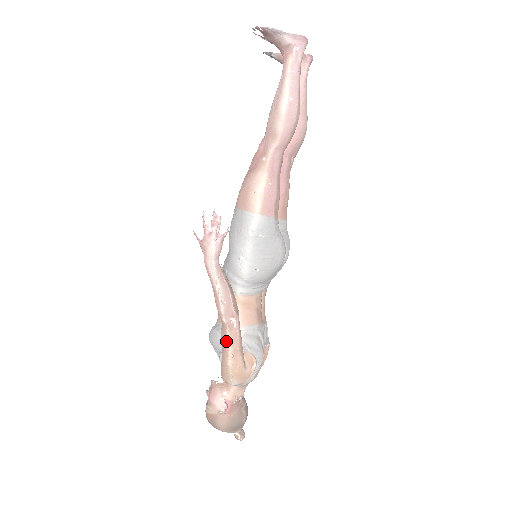
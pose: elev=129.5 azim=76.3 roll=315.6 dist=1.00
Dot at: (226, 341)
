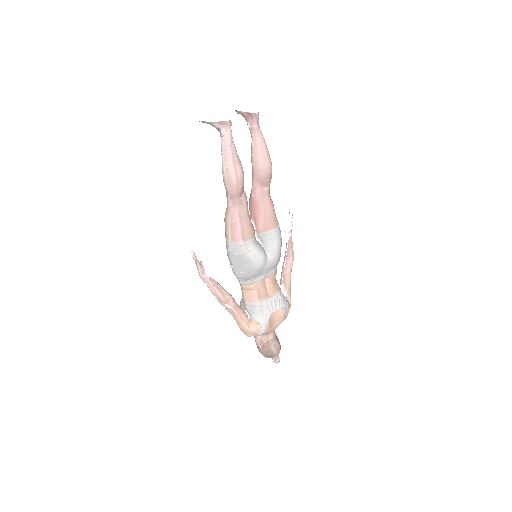
Dot at: occluded
